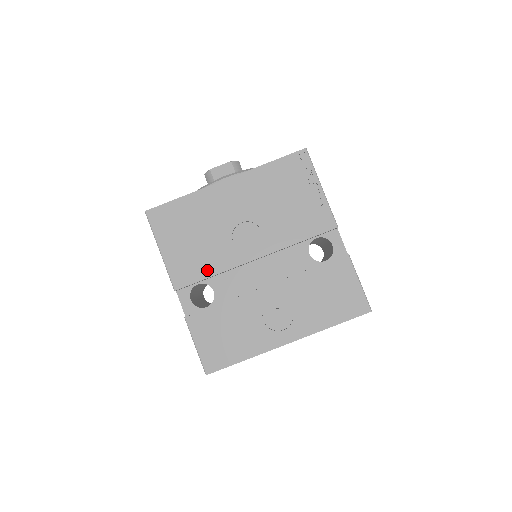
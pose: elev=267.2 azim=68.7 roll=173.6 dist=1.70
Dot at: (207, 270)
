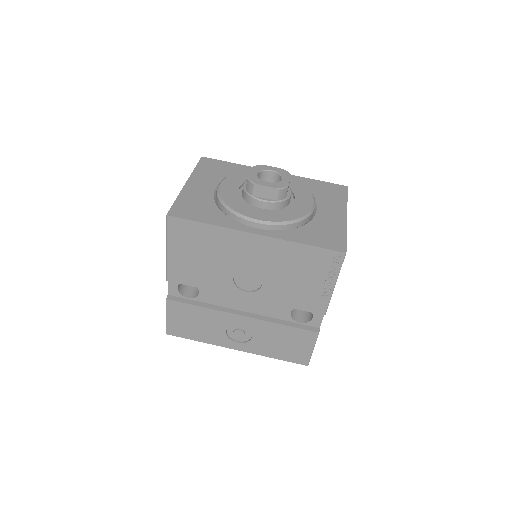
Dot at: (200, 283)
